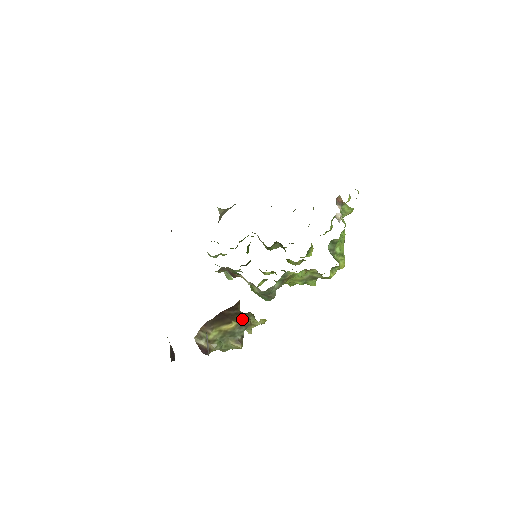
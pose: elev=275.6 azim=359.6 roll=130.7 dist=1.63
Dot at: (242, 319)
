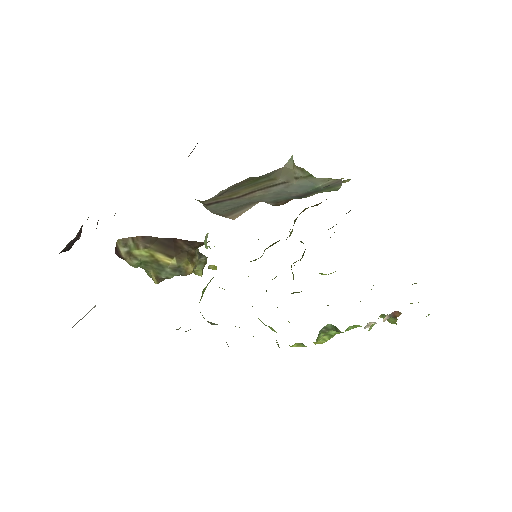
Dot at: (186, 264)
